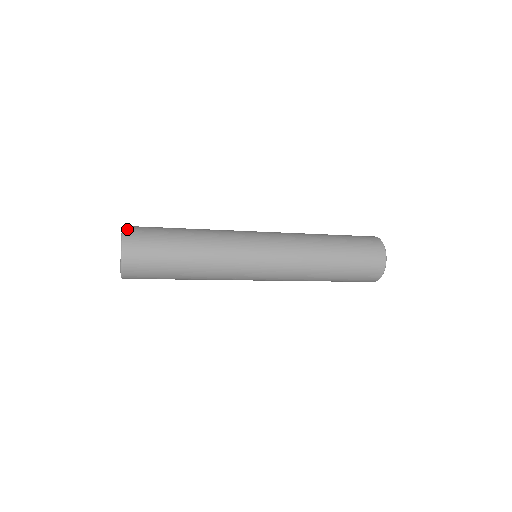
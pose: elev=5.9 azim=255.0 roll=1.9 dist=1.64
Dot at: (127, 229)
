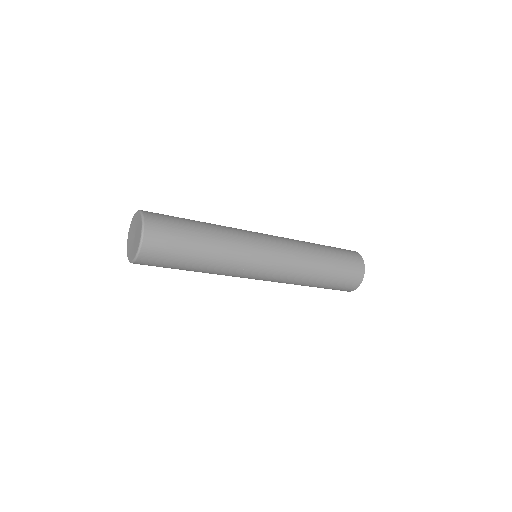
Dot at: occluded
